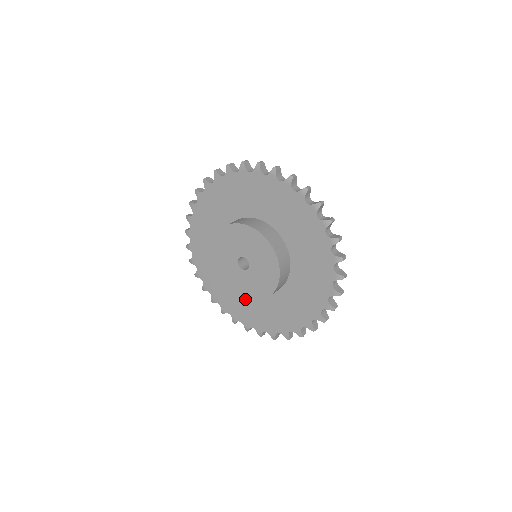
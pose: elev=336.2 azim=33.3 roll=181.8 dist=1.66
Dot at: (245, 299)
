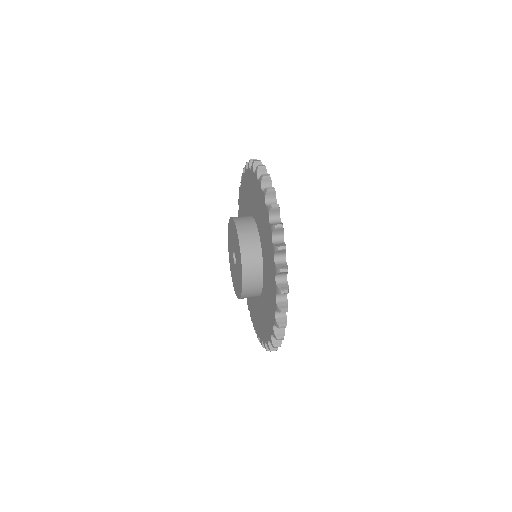
Dot at: occluded
